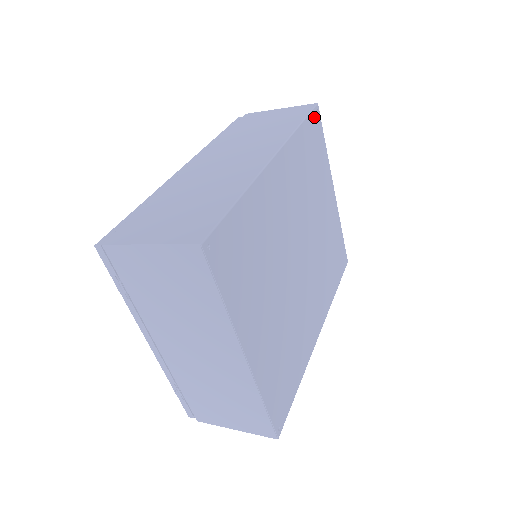
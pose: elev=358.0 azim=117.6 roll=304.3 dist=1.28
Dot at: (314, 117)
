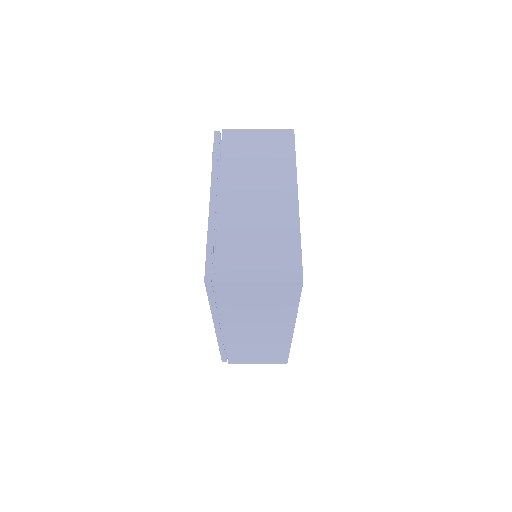
Dot at: occluded
